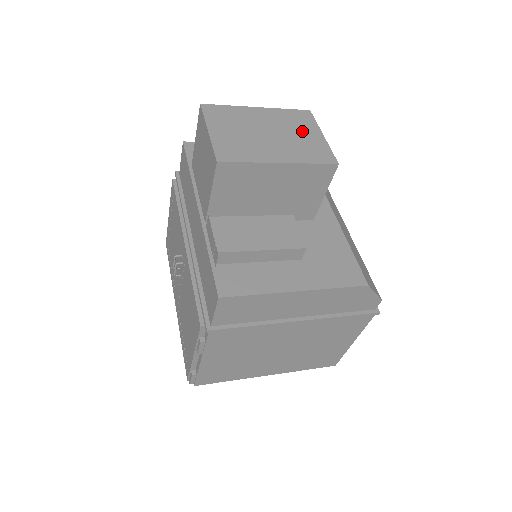
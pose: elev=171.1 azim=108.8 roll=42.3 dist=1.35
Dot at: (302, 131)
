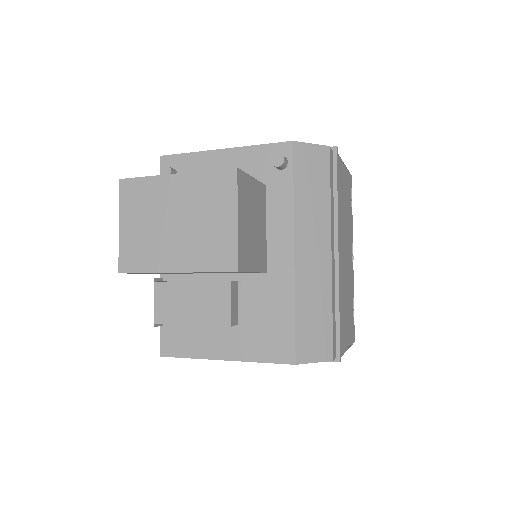
Dot at: (213, 214)
